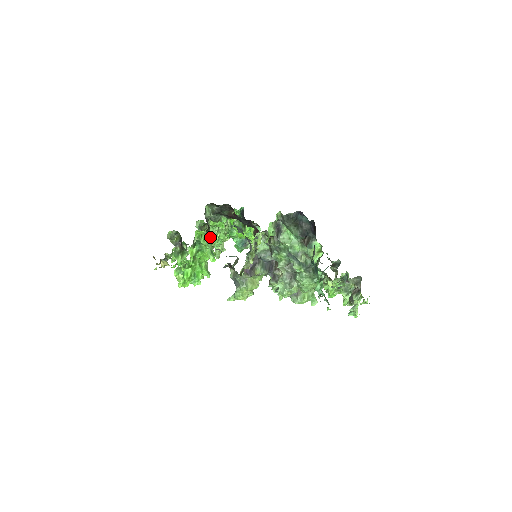
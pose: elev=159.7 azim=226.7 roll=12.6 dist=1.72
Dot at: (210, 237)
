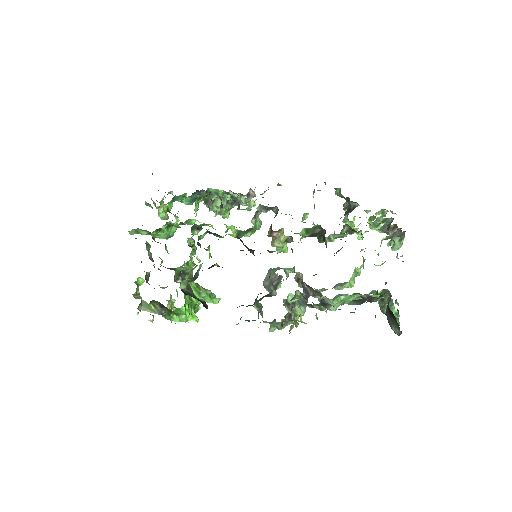
Dot at: (185, 269)
